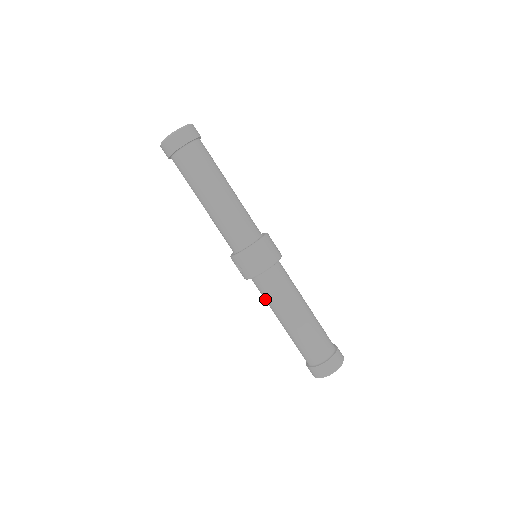
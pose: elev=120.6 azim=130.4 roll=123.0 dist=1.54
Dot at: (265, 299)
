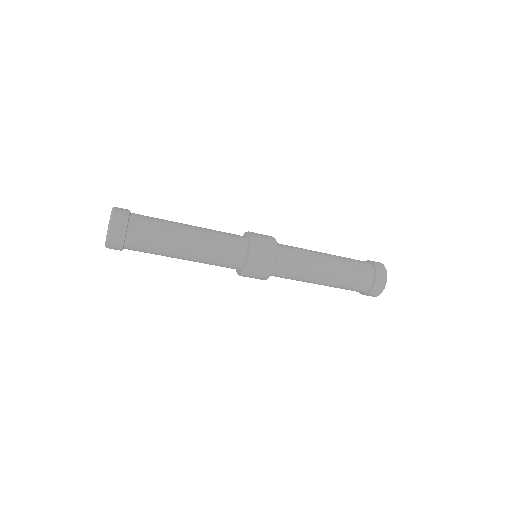
Dot at: occluded
